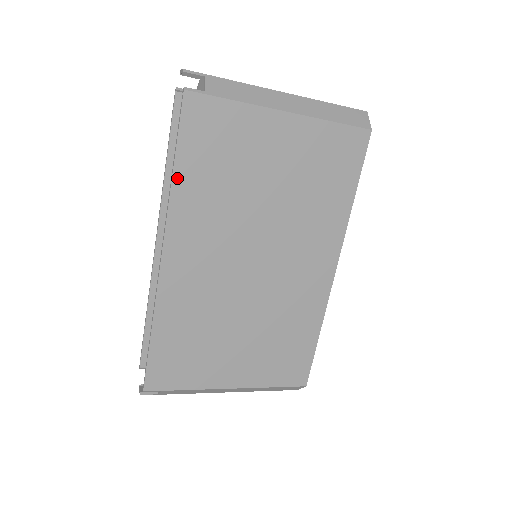
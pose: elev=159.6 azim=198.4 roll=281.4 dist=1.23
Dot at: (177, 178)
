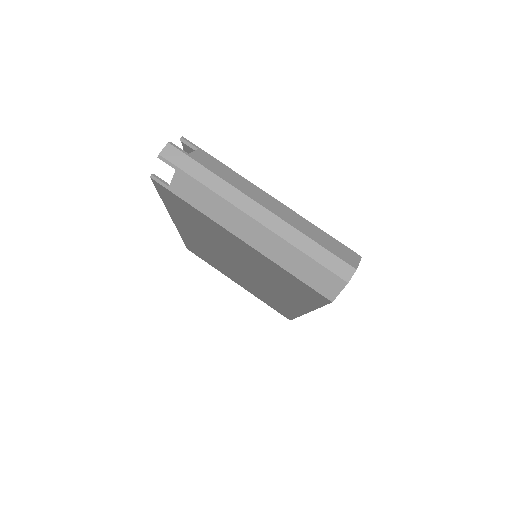
Dot at: (168, 206)
